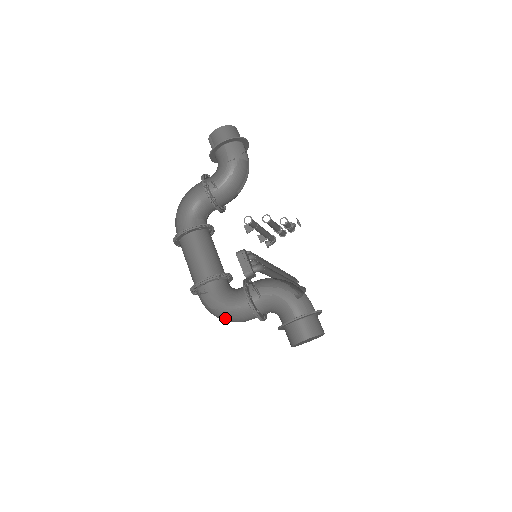
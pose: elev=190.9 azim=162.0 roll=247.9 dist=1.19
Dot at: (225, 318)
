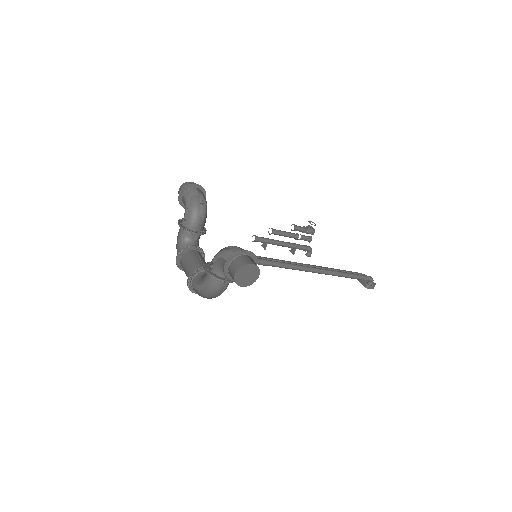
Dot at: (207, 294)
